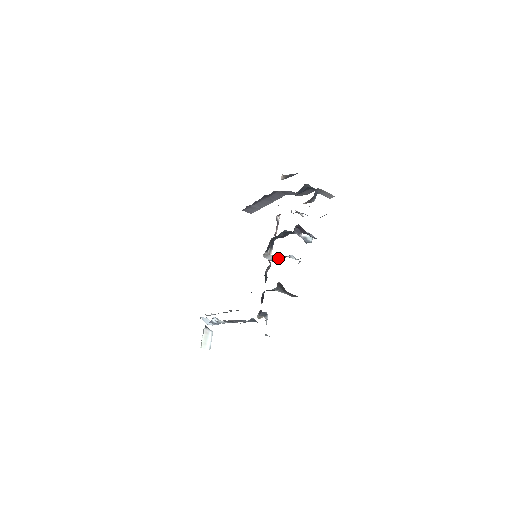
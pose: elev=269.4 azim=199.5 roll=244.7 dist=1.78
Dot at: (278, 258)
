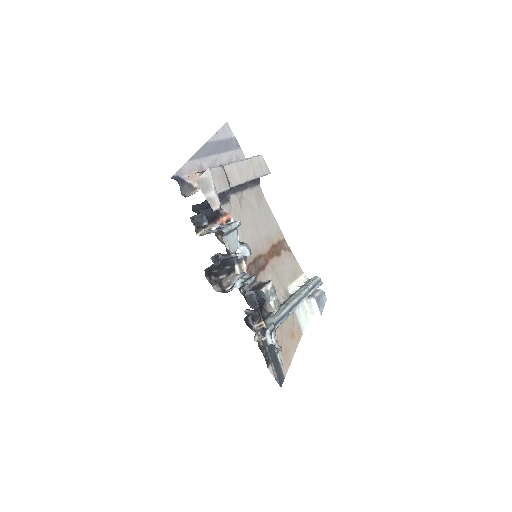
Dot at: occluded
